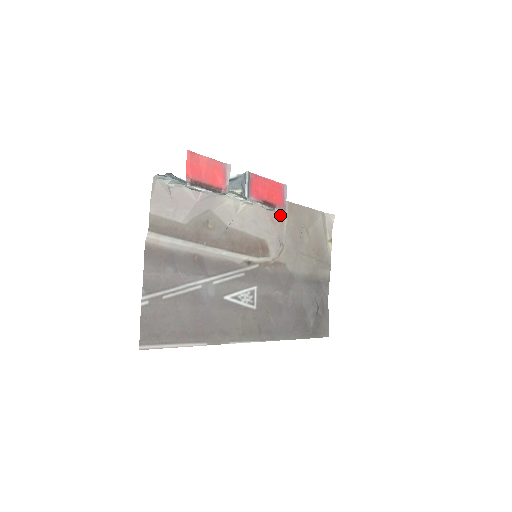
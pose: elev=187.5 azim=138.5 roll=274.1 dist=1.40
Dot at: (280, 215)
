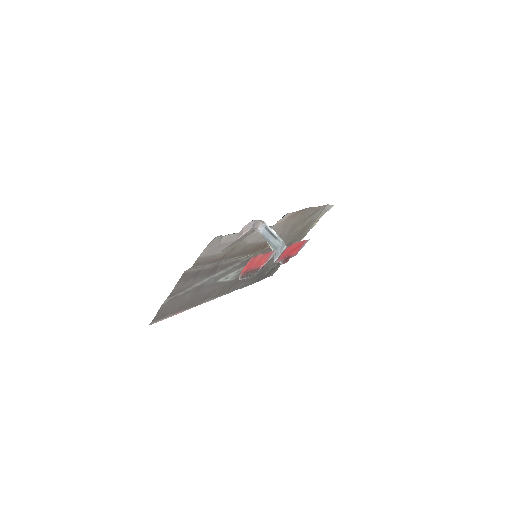
Dot at: (292, 220)
